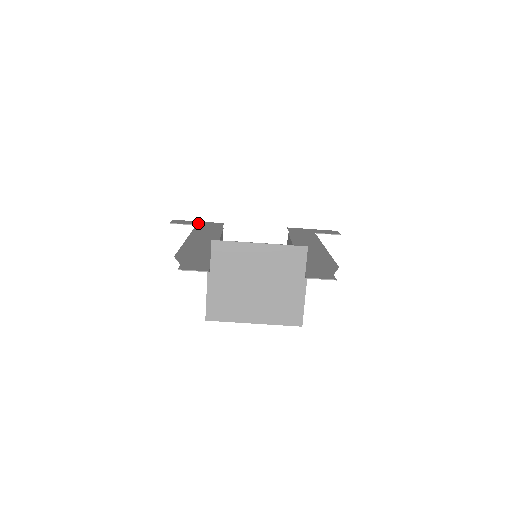
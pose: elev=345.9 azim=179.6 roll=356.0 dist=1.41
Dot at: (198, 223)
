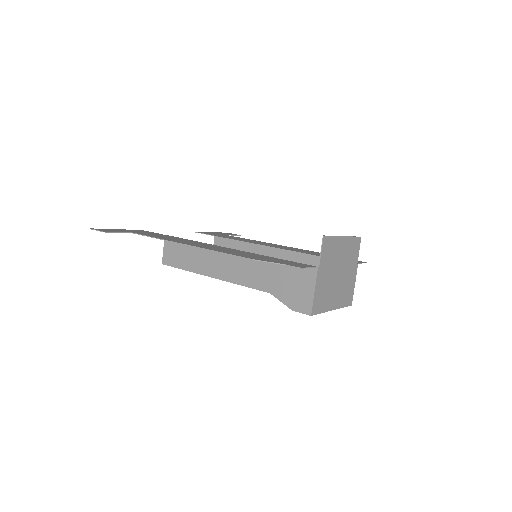
Dot at: (127, 231)
